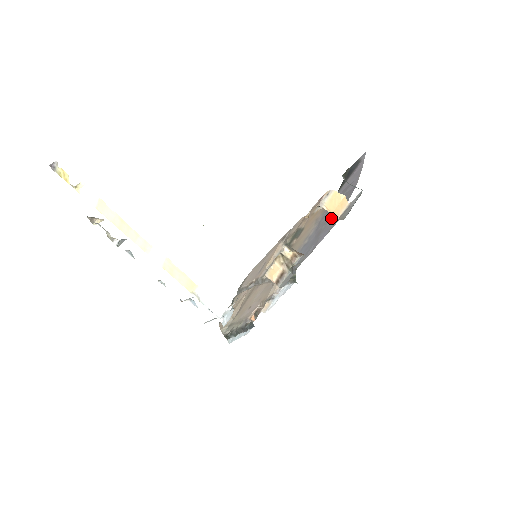
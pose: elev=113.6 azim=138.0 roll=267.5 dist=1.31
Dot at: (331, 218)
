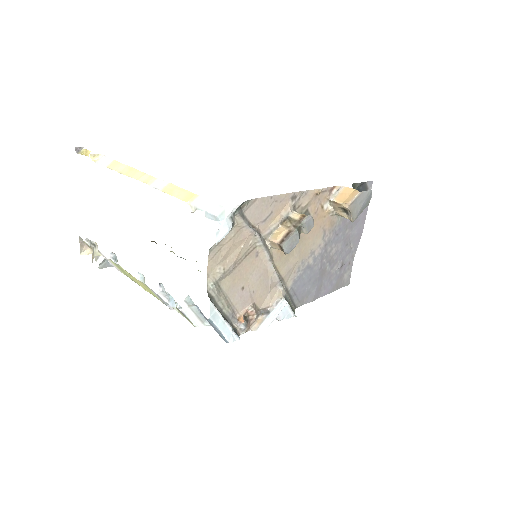
Dot at: (336, 265)
